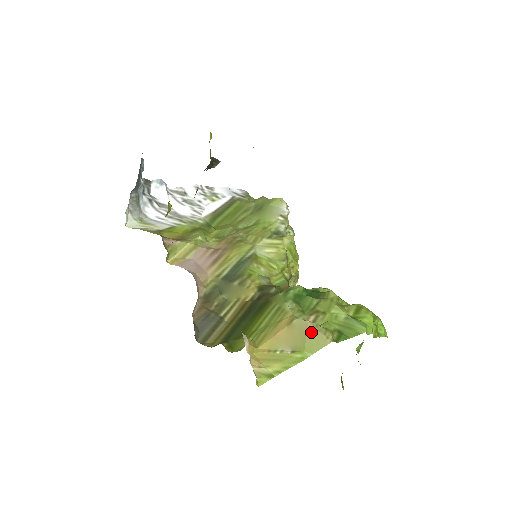
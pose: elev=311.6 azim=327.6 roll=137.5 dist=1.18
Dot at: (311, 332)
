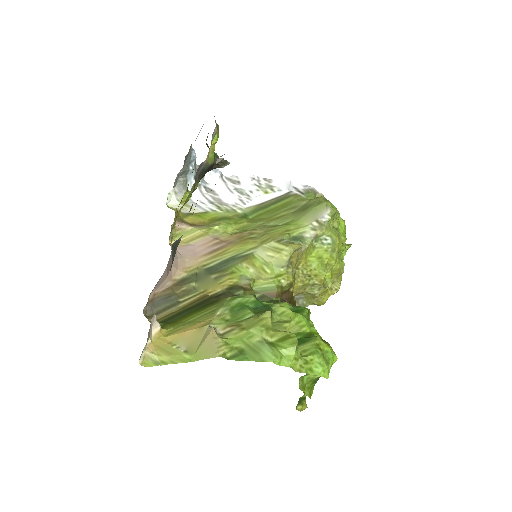
Dot at: (208, 341)
